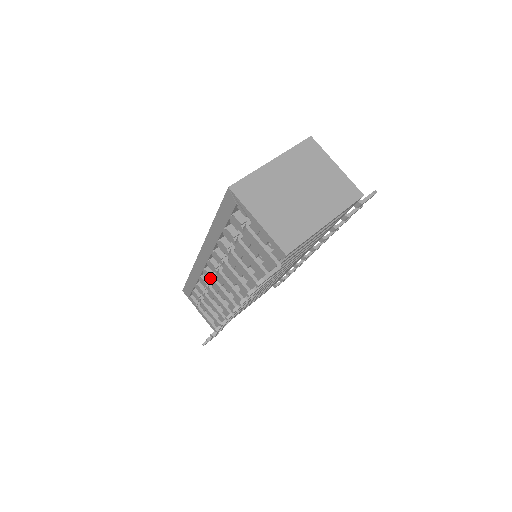
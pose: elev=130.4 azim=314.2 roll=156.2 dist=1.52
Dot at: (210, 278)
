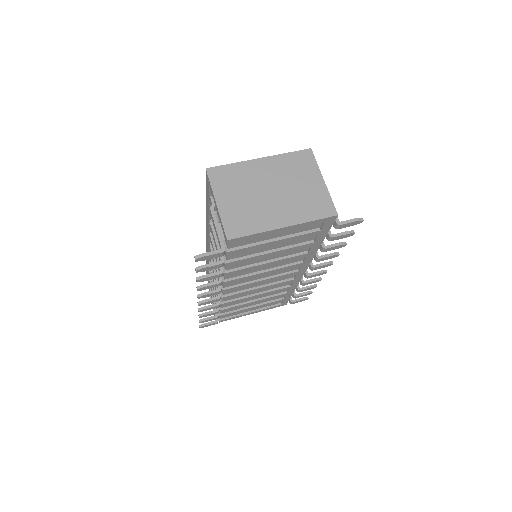
Dot at: occluded
